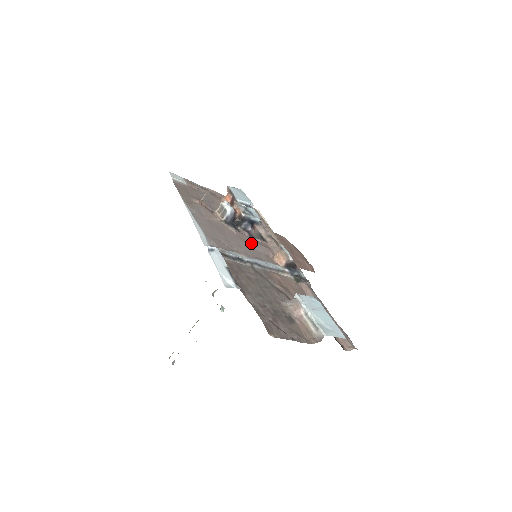
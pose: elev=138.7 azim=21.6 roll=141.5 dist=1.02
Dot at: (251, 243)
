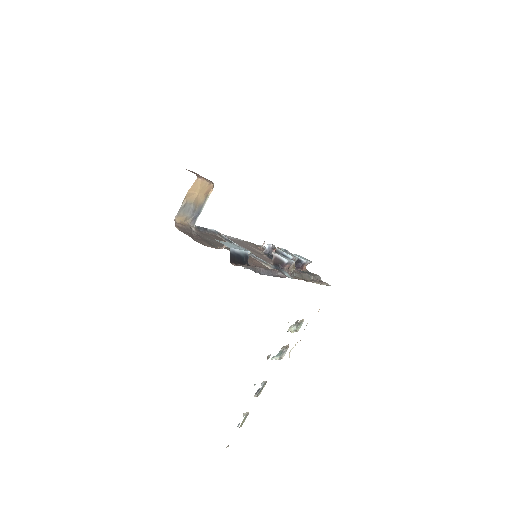
Dot at: (268, 260)
